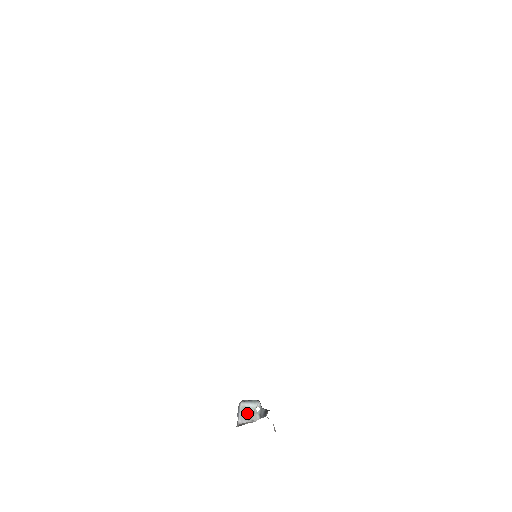
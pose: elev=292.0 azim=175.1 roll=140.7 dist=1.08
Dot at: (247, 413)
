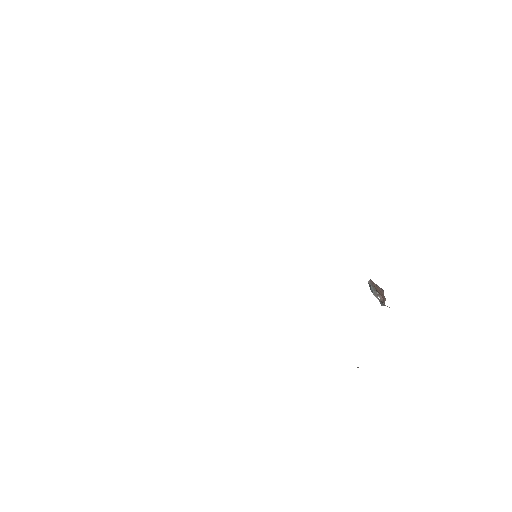
Dot at: occluded
